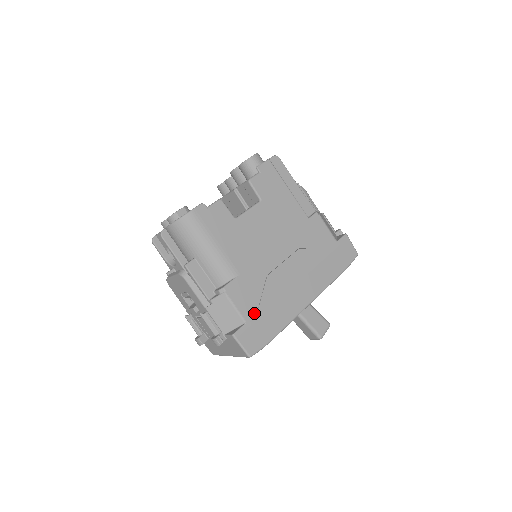
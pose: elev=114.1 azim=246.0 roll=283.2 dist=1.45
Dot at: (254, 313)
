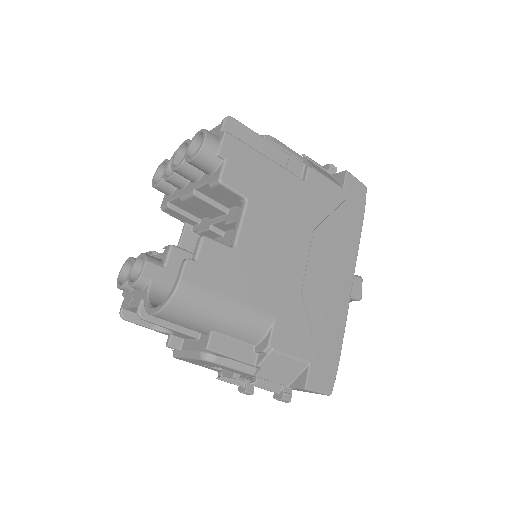
Dot at: (311, 345)
